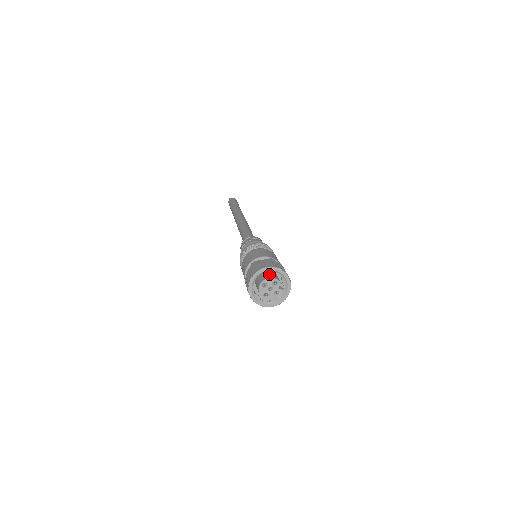
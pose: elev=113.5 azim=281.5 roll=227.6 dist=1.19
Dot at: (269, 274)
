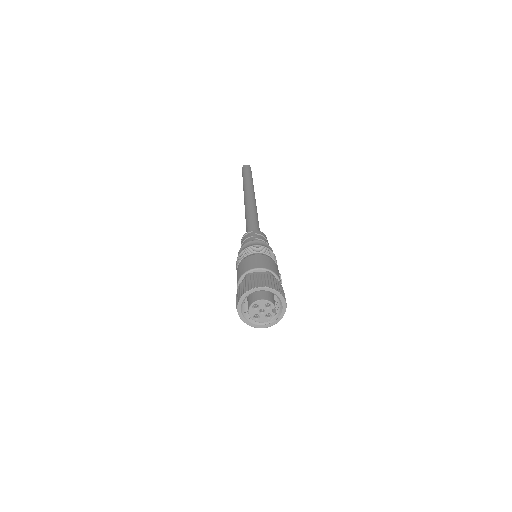
Dot at: (263, 293)
